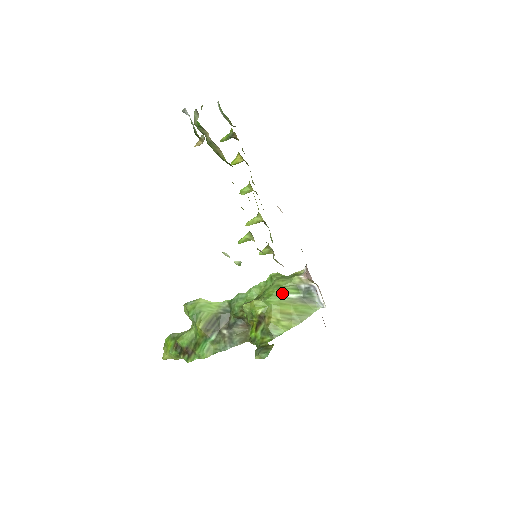
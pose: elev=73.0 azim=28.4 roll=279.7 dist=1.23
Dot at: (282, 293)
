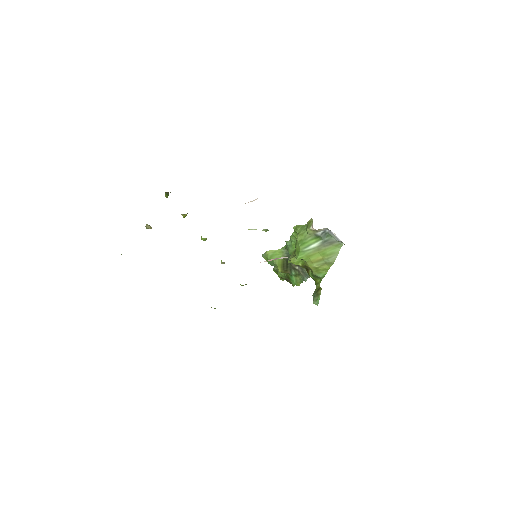
Dot at: (306, 247)
